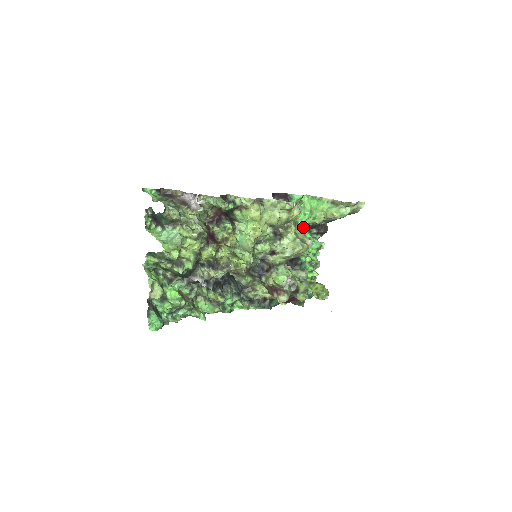
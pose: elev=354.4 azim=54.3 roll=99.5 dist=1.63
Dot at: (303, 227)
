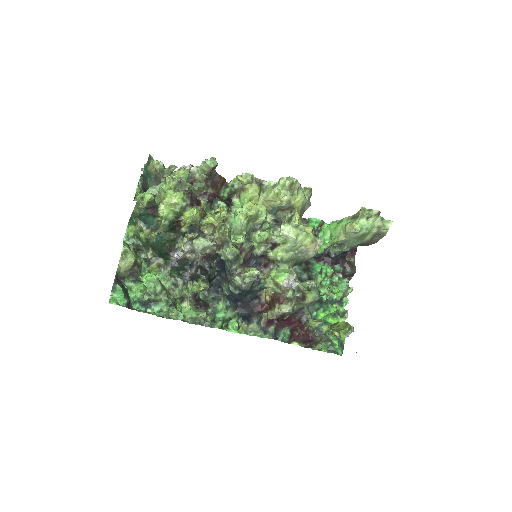
Dot at: (324, 260)
